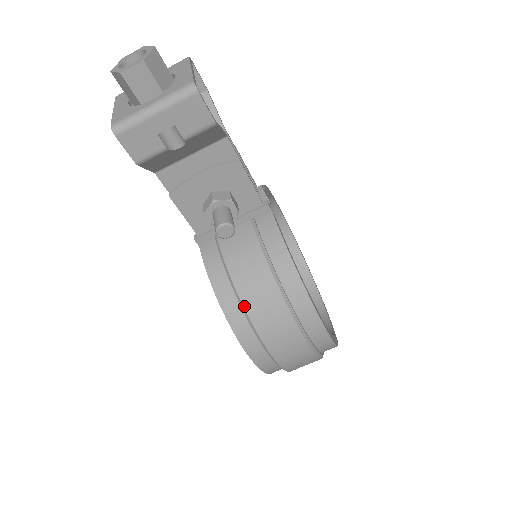
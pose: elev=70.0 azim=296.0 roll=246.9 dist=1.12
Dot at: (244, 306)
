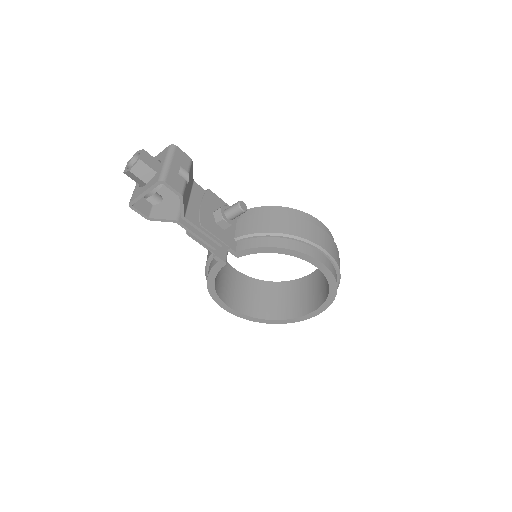
Dot at: (289, 234)
